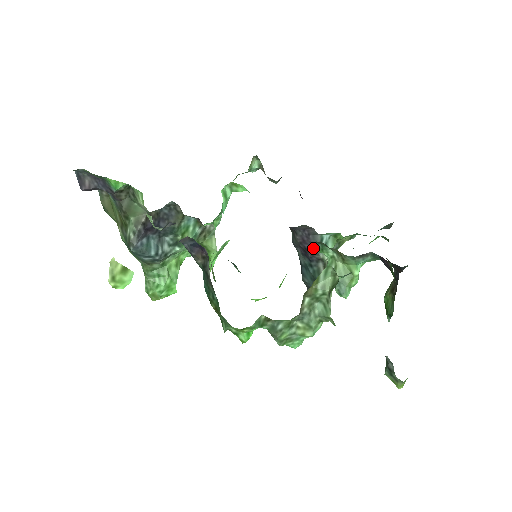
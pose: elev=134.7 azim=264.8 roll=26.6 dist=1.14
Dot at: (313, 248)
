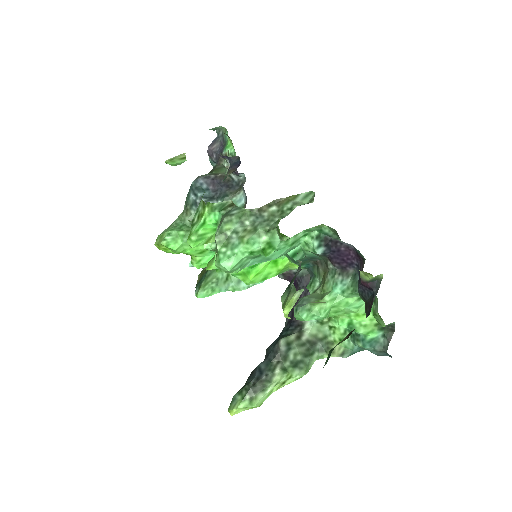
Dot at: occluded
